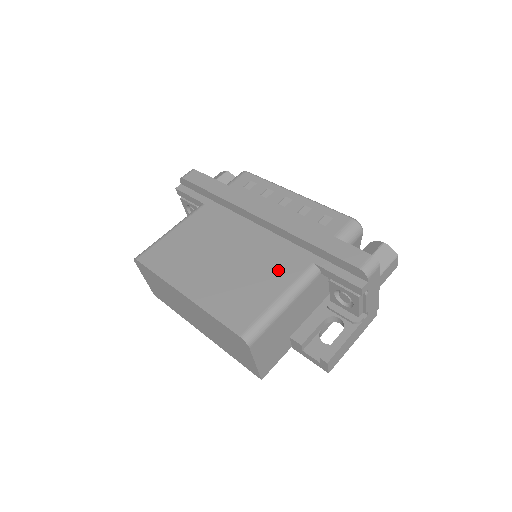
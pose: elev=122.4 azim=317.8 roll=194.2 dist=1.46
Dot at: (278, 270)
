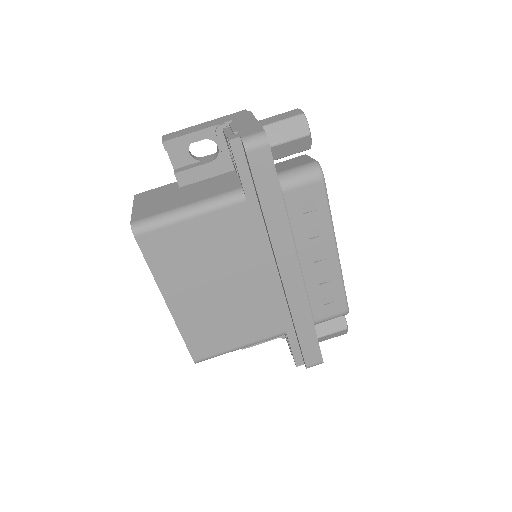
Dot at: (257, 325)
